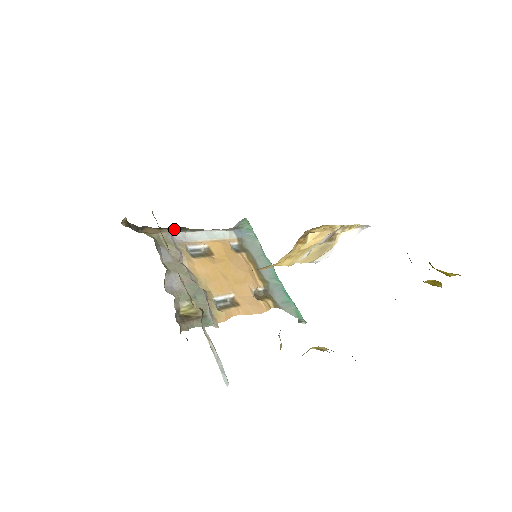
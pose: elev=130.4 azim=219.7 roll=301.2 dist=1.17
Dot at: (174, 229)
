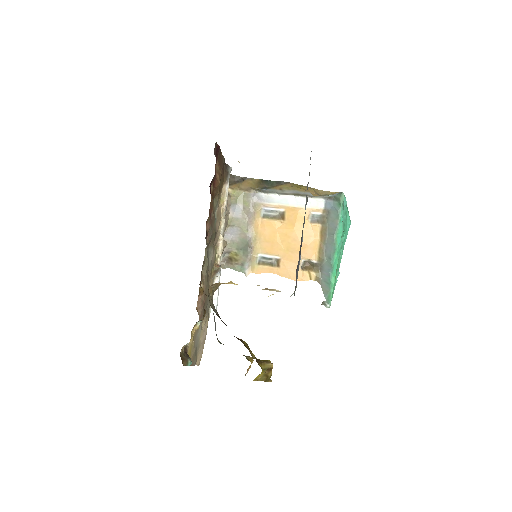
Dot at: (275, 183)
